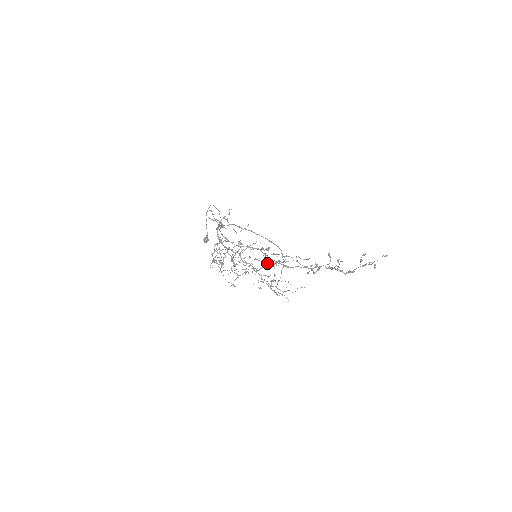
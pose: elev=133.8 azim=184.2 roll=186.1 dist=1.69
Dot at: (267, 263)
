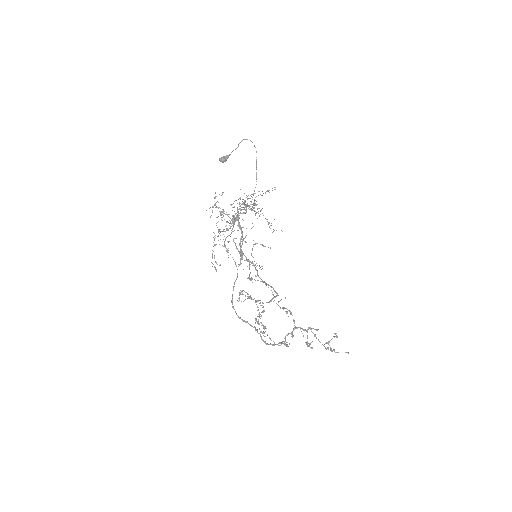
Dot at: (257, 301)
